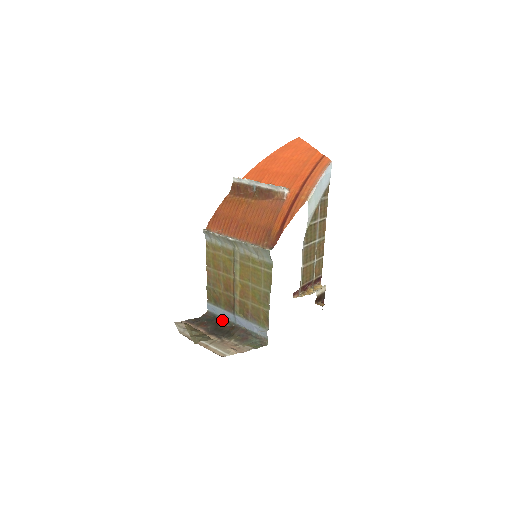
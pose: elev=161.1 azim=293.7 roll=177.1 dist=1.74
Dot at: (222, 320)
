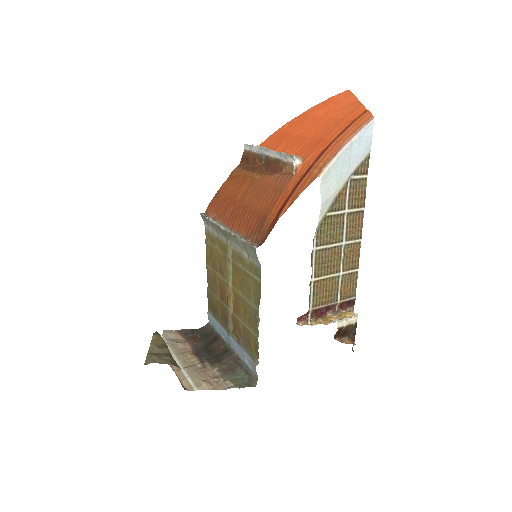
Dot at: (217, 338)
